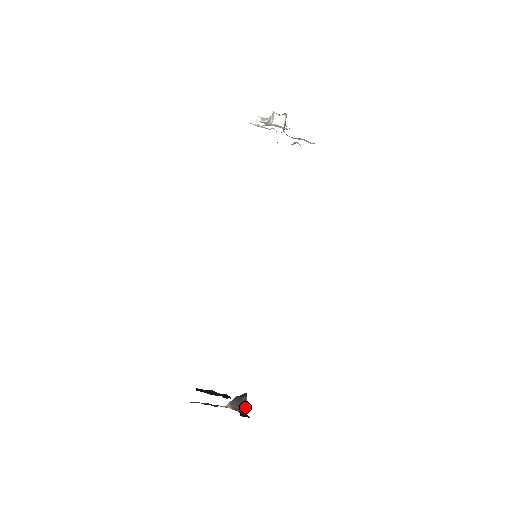
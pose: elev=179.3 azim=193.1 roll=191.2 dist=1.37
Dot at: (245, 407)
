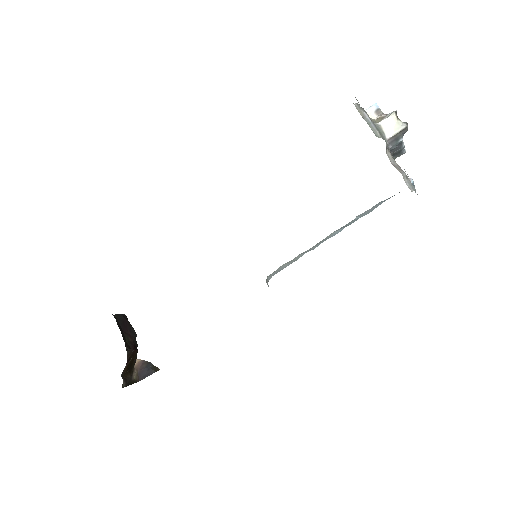
Dot at: (144, 377)
